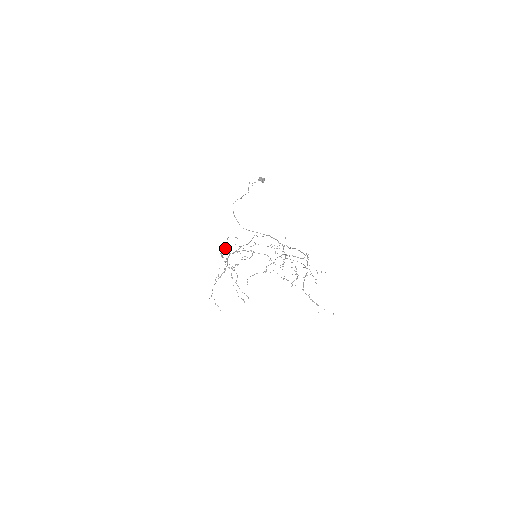
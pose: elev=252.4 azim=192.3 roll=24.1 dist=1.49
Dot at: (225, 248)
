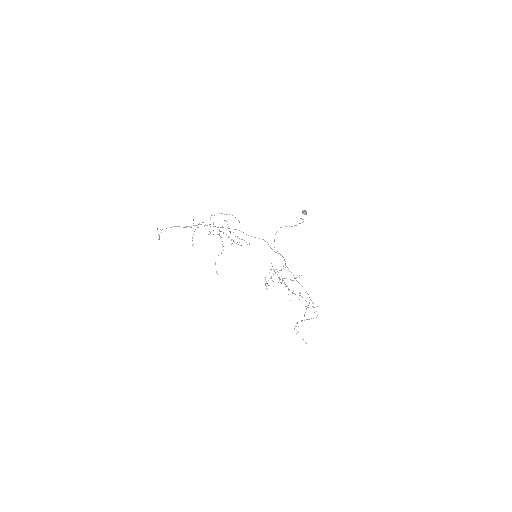
Dot at: occluded
